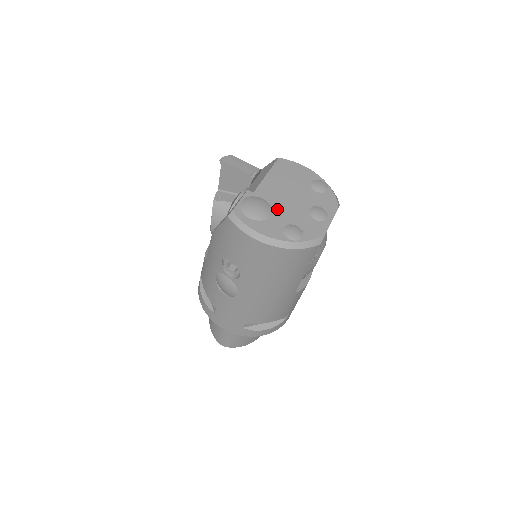
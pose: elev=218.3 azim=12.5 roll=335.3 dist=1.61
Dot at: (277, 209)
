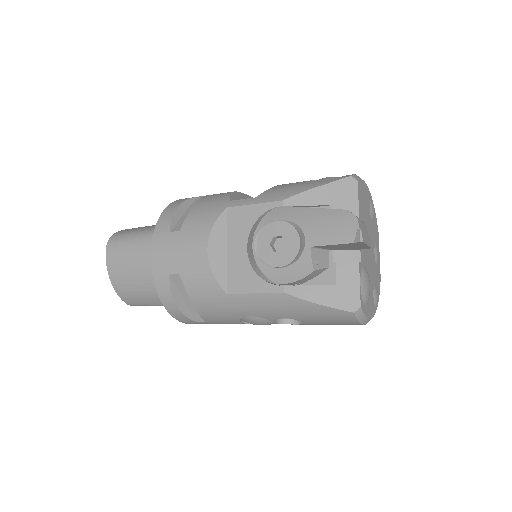
Dot at: (369, 273)
